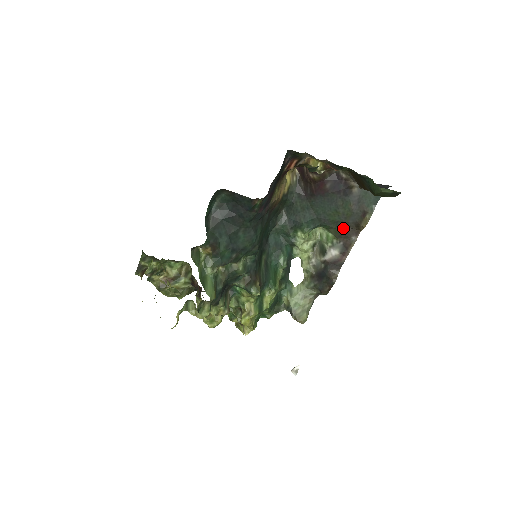
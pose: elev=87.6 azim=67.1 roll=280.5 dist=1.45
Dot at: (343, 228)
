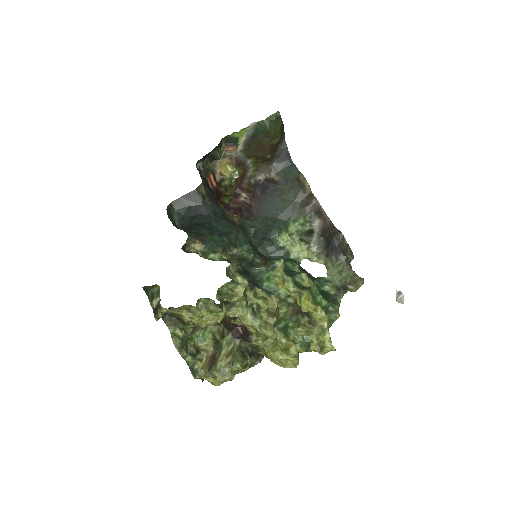
Dot at: (300, 204)
